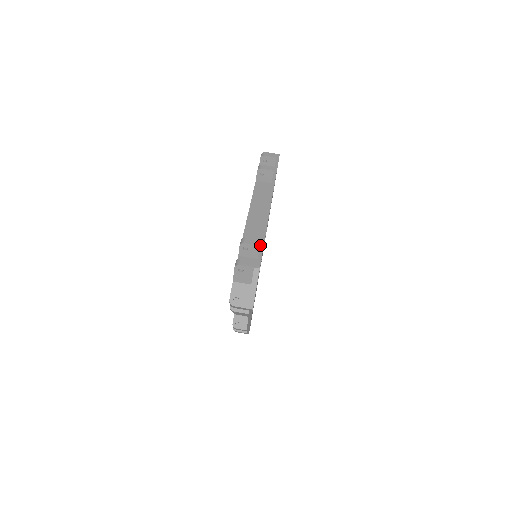
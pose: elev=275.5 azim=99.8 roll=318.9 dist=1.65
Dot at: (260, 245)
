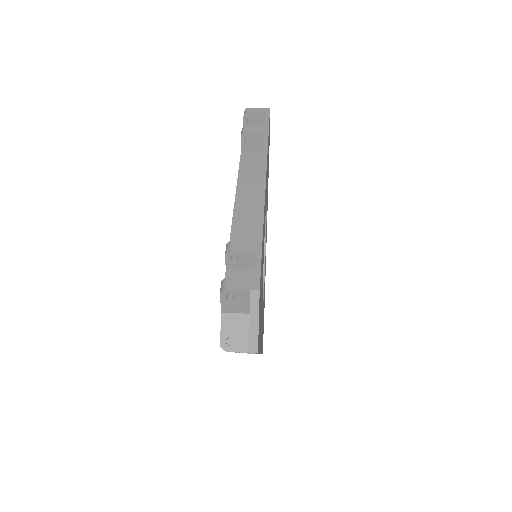
Dot at: (256, 250)
